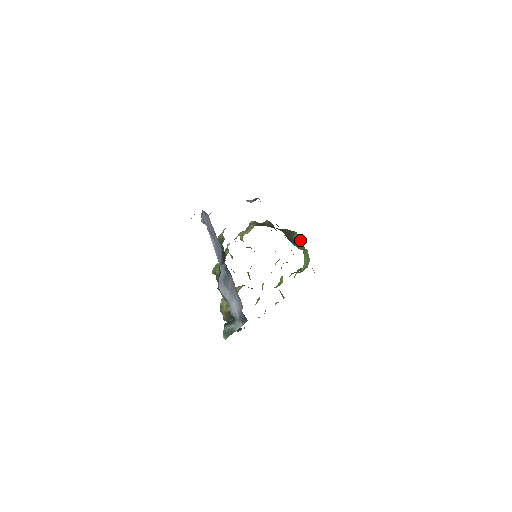
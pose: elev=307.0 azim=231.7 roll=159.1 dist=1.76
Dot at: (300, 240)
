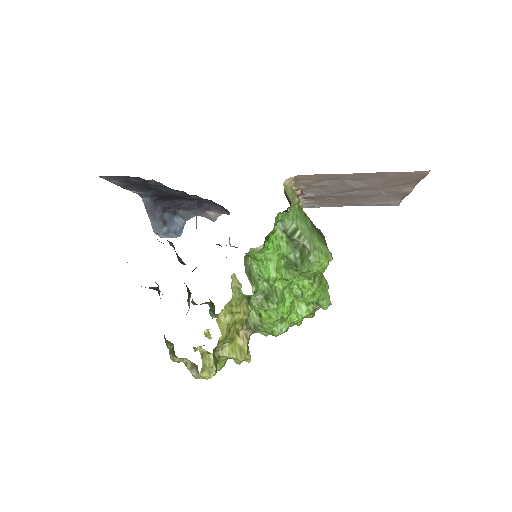
Dot at: (319, 231)
